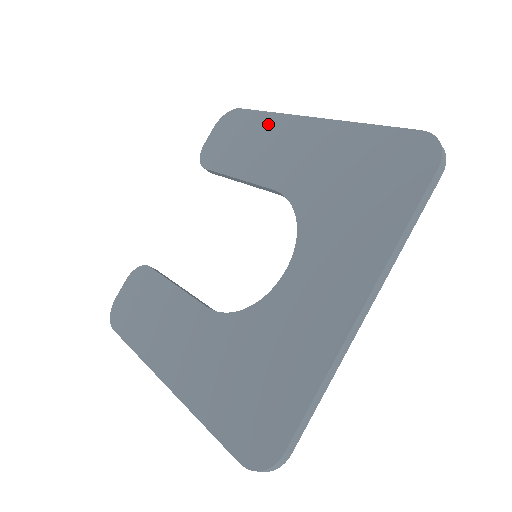
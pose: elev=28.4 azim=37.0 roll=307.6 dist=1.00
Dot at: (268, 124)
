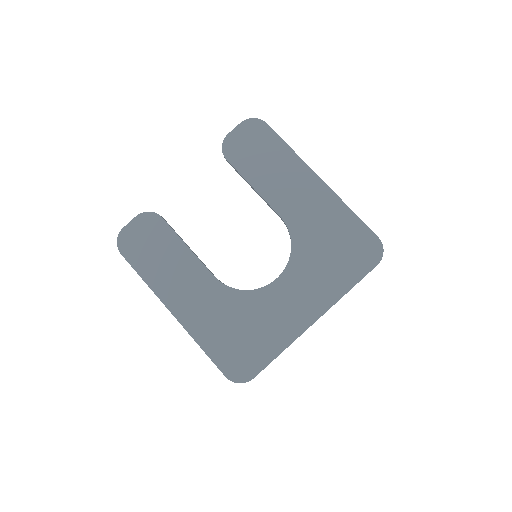
Dot at: (287, 158)
